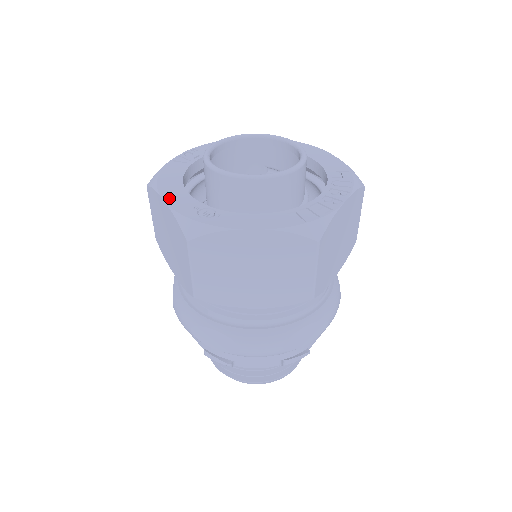
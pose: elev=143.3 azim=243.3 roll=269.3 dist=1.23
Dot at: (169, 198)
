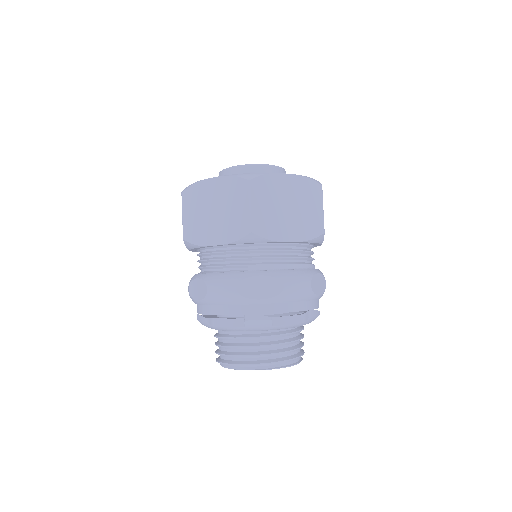
Dot at: (216, 178)
